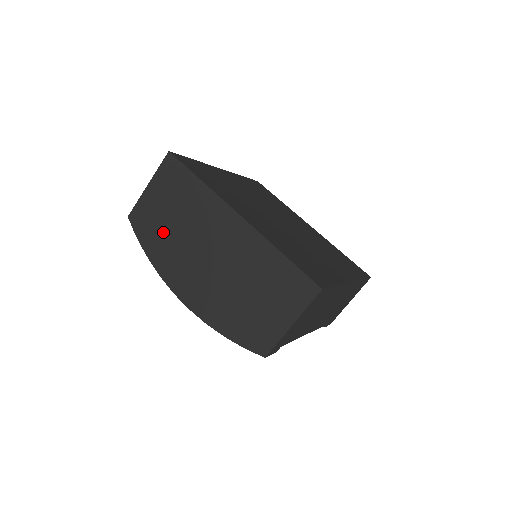
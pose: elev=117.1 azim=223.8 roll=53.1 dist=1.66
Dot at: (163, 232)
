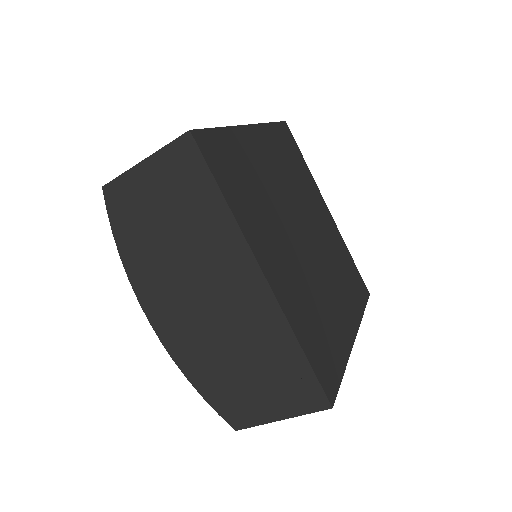
Dot at: (149, 236)
